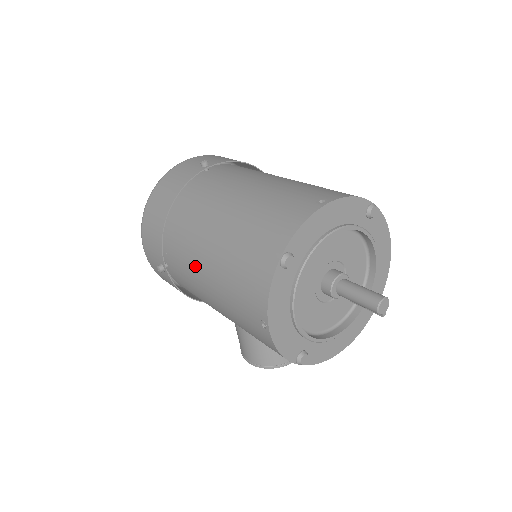
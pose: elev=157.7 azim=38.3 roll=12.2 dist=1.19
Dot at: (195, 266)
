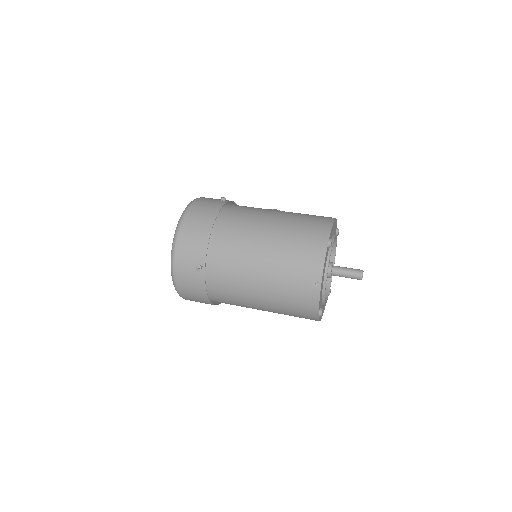
Dot at: occluded
